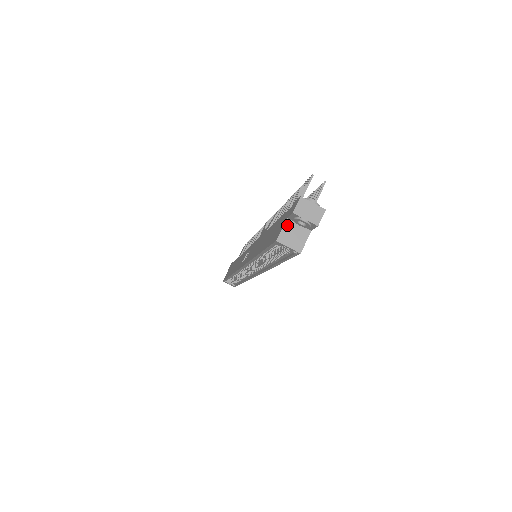
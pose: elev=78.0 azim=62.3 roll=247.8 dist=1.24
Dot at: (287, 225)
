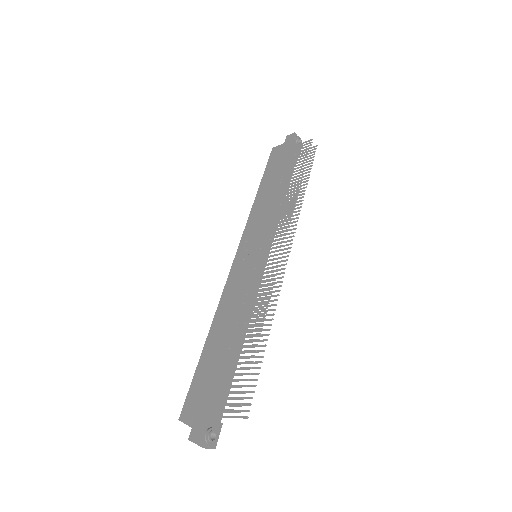
Dot at: (192, 421)
